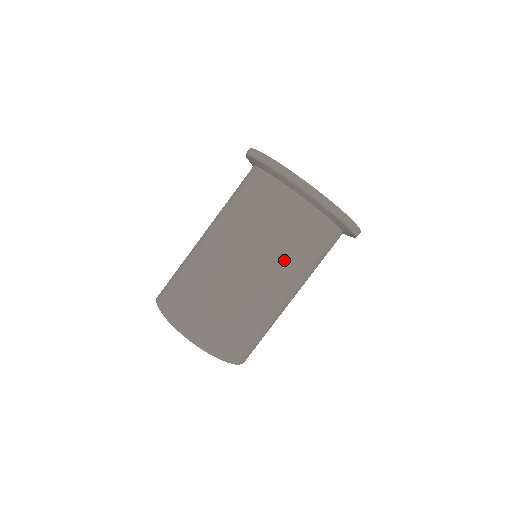
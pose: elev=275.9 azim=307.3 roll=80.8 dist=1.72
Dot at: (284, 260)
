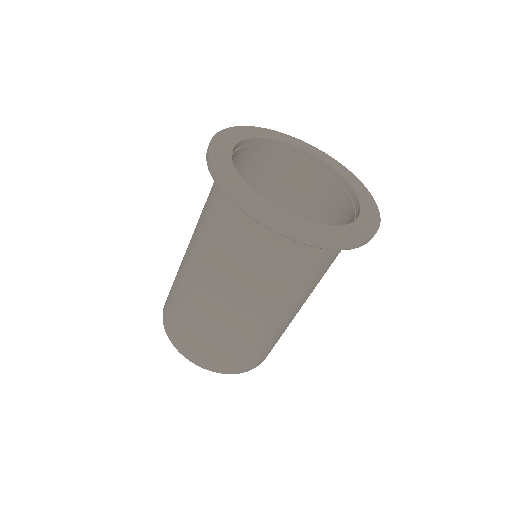
Dot at: (253, 286)
